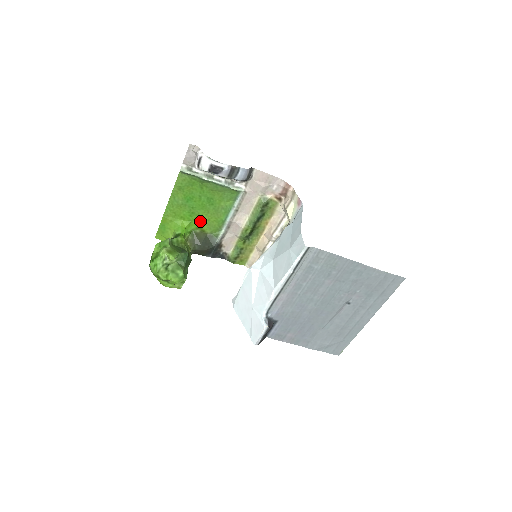
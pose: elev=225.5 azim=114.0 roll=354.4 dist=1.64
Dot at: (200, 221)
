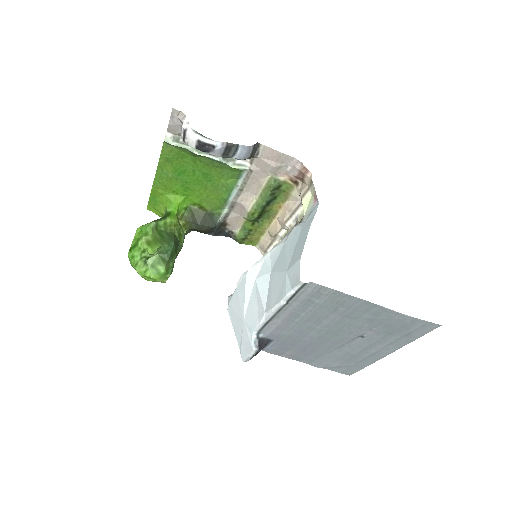
Dot at: (197, 197)
